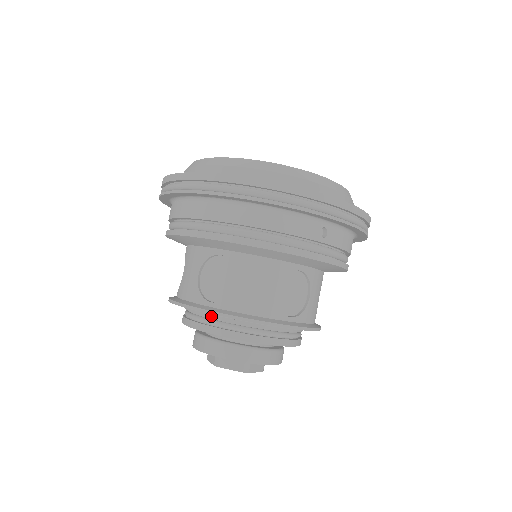
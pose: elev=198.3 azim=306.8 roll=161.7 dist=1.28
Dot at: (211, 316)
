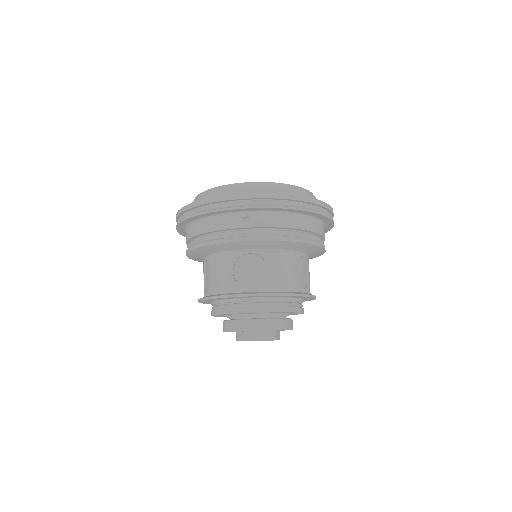
Dot at: (213, 303)
